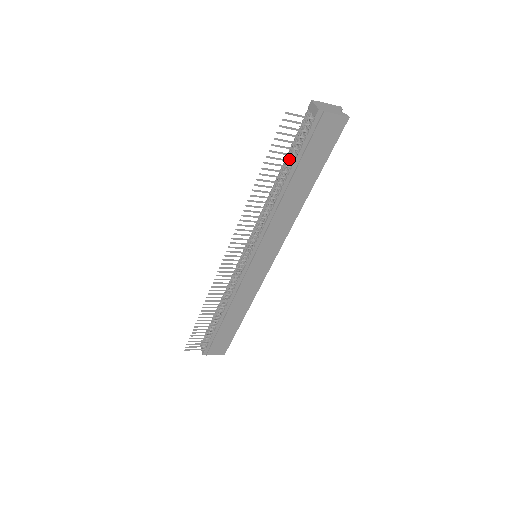
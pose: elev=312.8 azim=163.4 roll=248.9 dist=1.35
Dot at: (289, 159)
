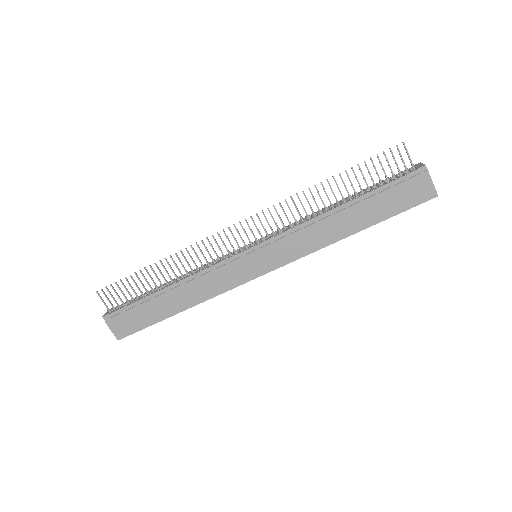
Dot at: (366, 190)
